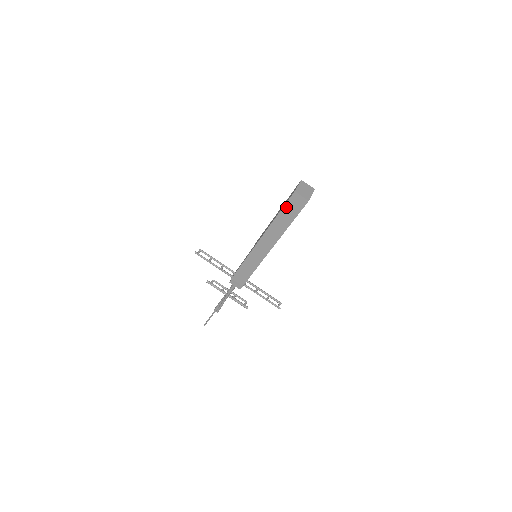
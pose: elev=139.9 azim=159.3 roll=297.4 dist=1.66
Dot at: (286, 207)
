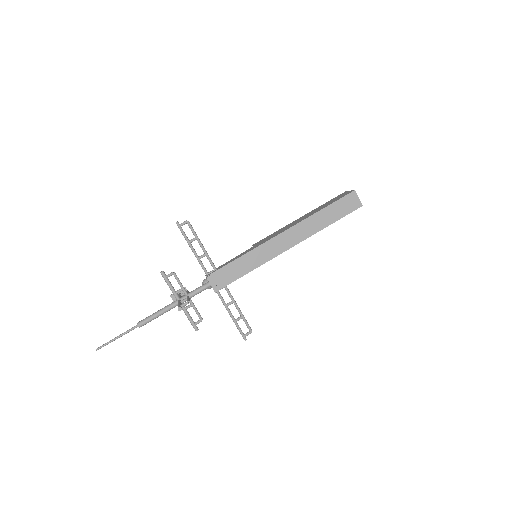
Dot at: (337, 203)
